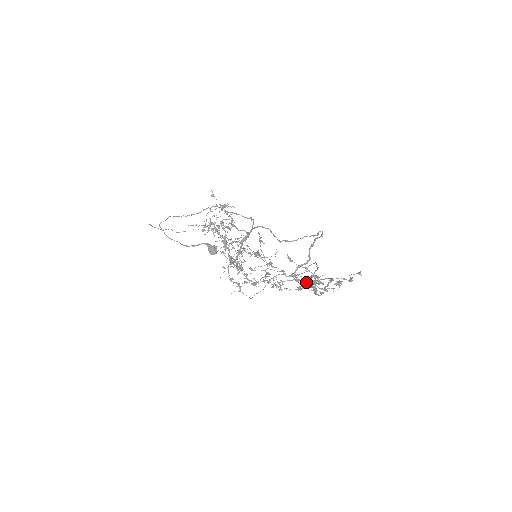
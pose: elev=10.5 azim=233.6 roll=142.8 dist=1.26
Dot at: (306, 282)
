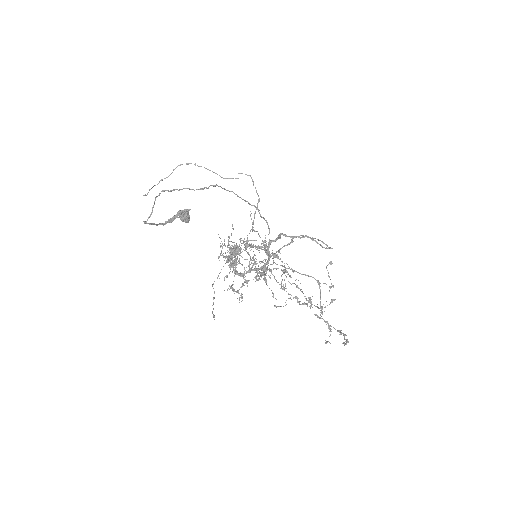
Dot at: occluded
